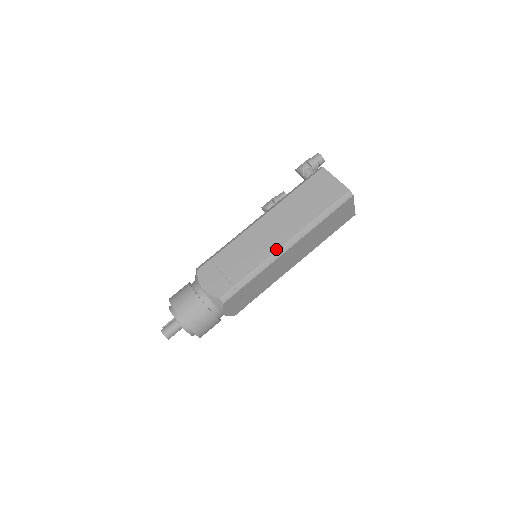
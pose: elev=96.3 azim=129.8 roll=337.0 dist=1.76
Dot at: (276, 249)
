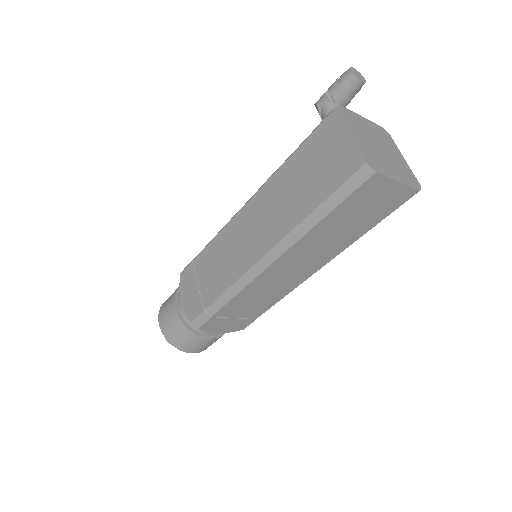
Dot at: (251, 265)
